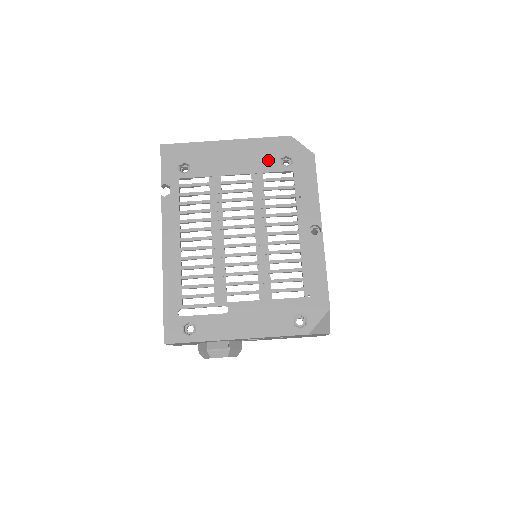
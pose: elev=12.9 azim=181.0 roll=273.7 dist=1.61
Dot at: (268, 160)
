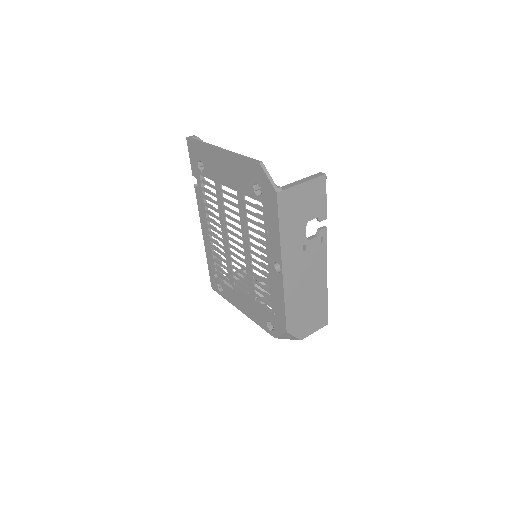
Dot at: (245, 183)
